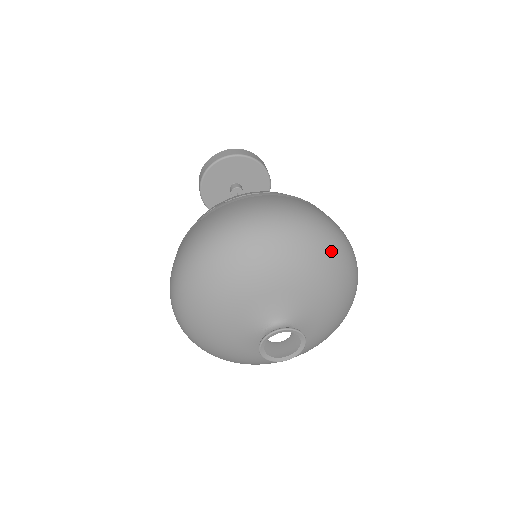
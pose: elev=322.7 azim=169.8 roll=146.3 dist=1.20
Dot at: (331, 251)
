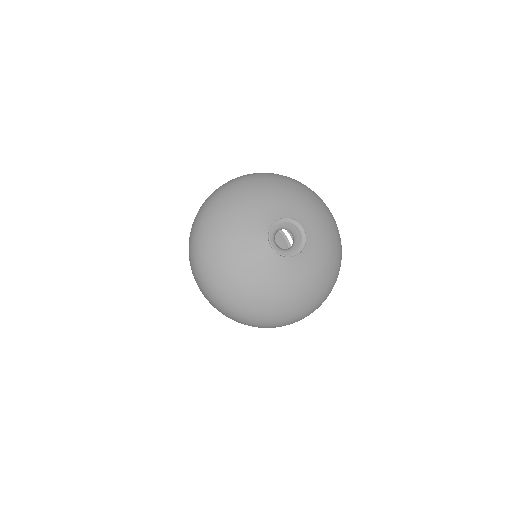
Dot at: (339, 246)
